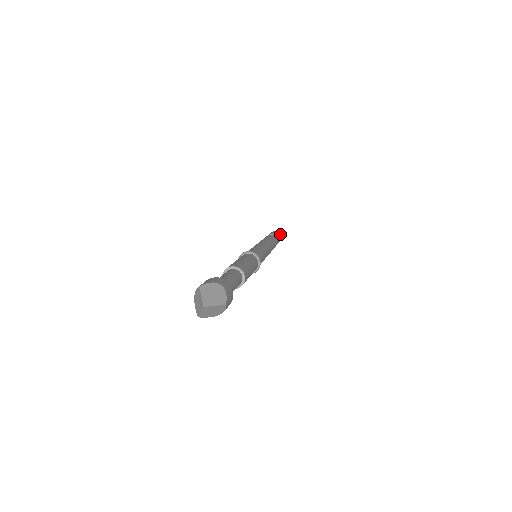
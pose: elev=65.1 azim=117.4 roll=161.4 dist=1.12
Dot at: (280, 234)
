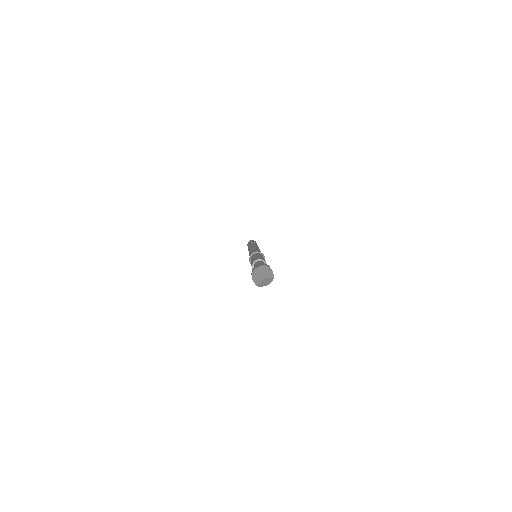
Dot at: occluded
